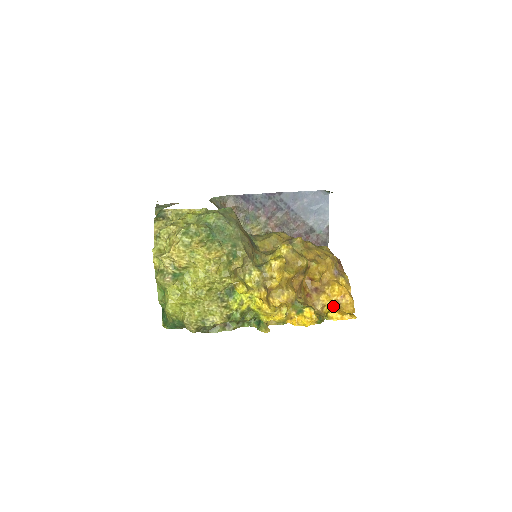
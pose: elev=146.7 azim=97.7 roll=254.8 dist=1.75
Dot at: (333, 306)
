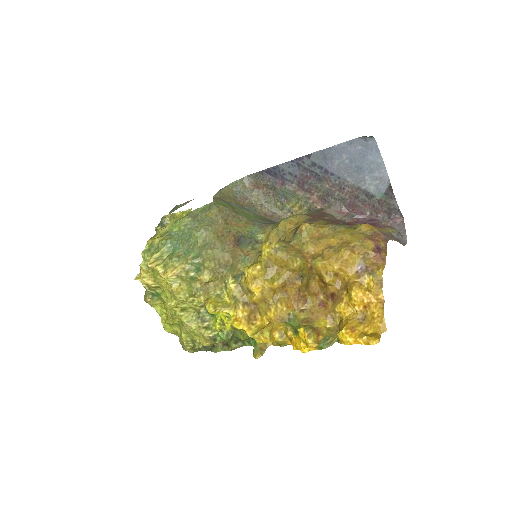
Dot at: (348, 322)
